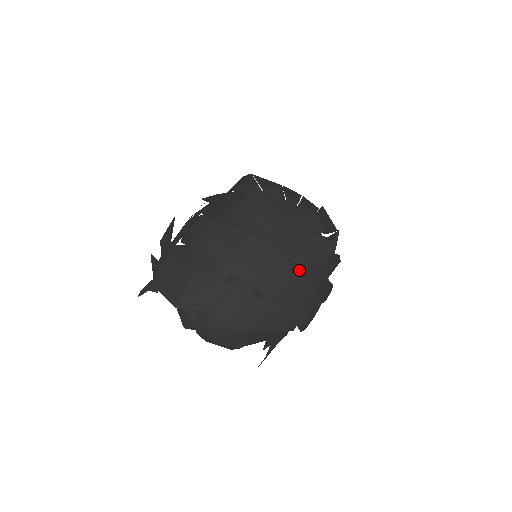
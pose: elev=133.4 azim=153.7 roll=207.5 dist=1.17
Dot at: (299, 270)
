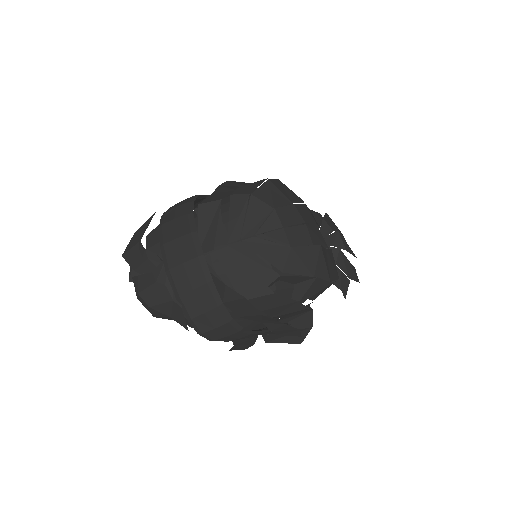
Dot at: (212, 286)
